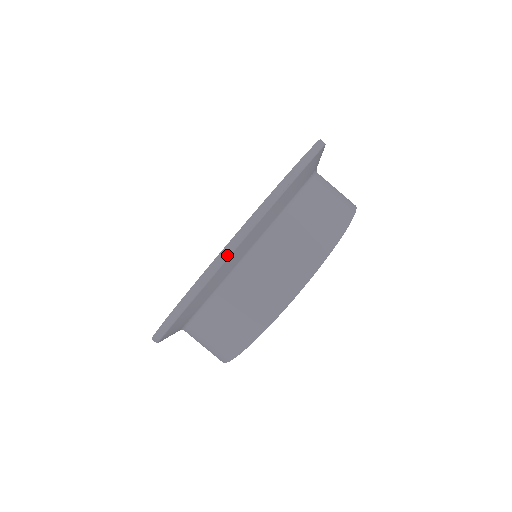
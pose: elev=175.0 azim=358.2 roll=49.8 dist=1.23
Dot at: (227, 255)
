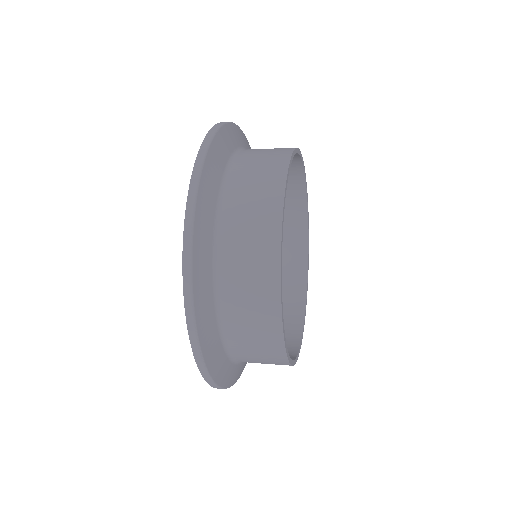
Dot at: (212, 383)
